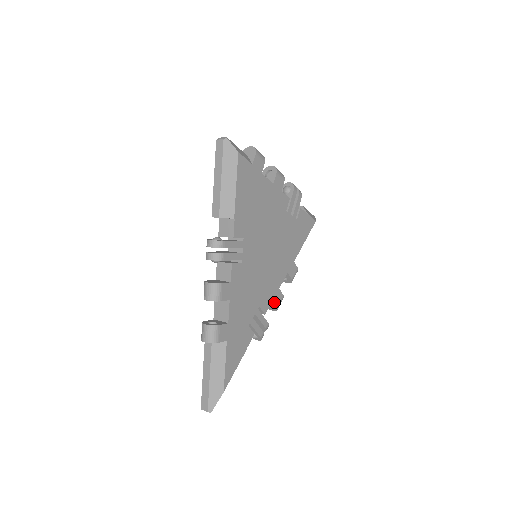
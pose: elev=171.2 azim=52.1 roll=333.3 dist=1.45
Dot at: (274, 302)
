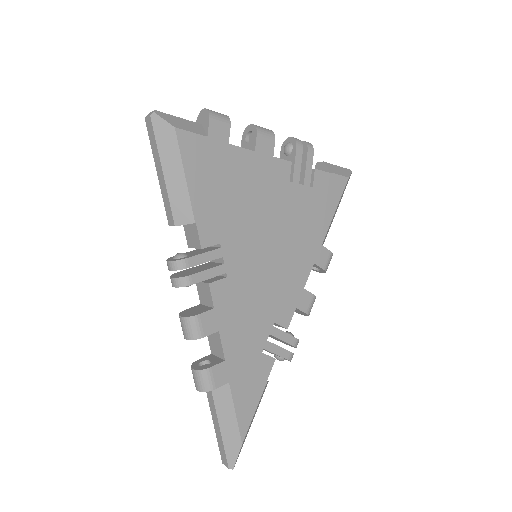
Dot at: (299, 308)
